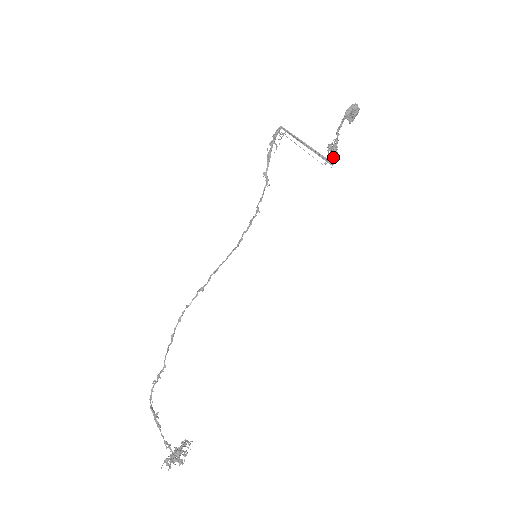
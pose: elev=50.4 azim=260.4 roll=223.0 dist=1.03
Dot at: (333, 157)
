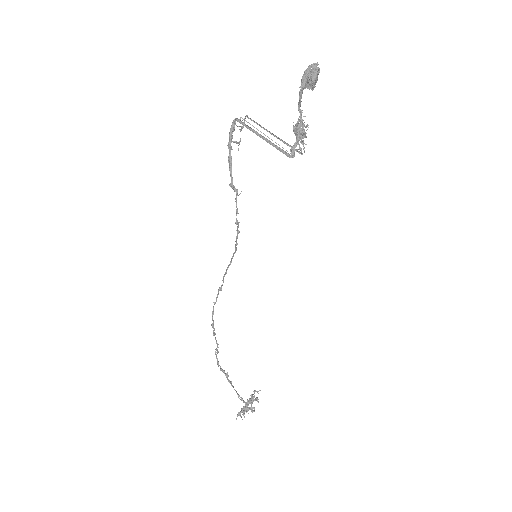
Dot at: (299, 145)
